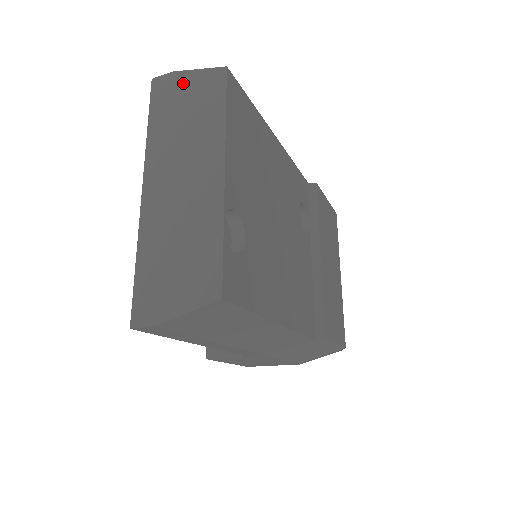
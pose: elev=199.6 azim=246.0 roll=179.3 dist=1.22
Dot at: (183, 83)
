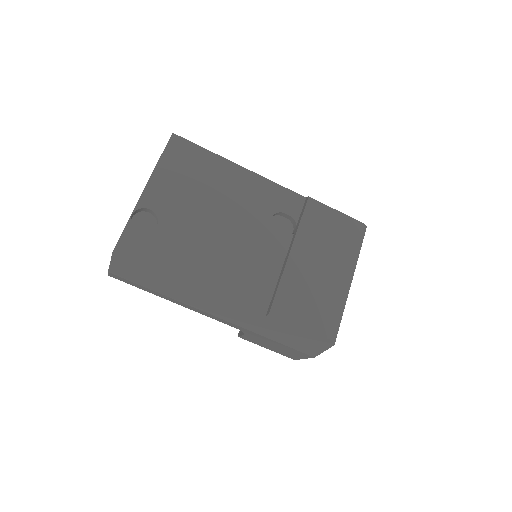
Dot at: occluded
